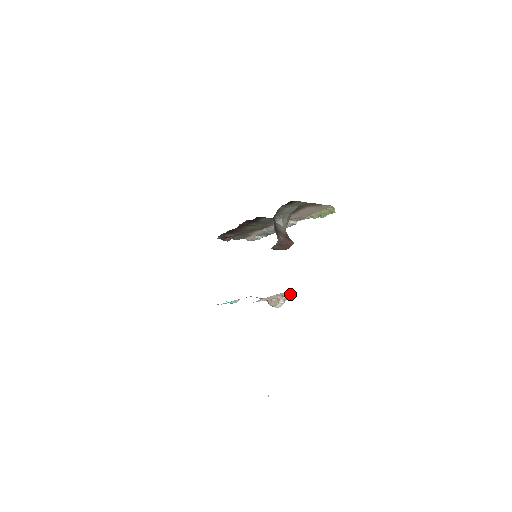
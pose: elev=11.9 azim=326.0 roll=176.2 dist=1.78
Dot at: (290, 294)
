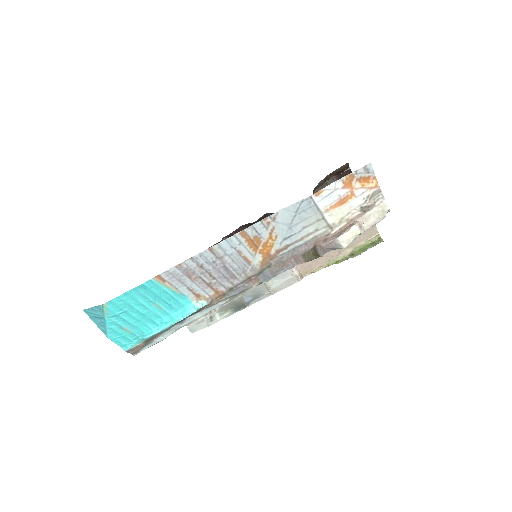
Dot at: (383, 205)
